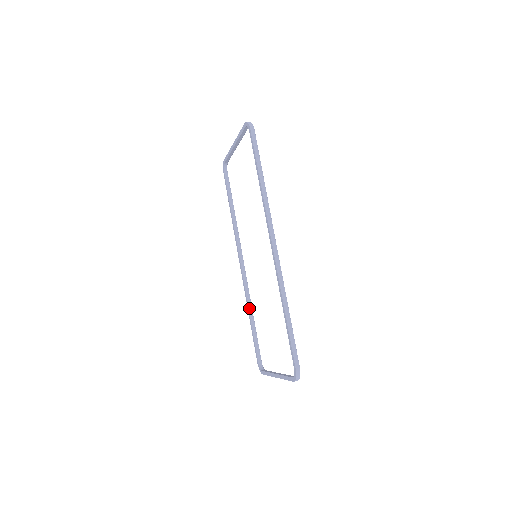
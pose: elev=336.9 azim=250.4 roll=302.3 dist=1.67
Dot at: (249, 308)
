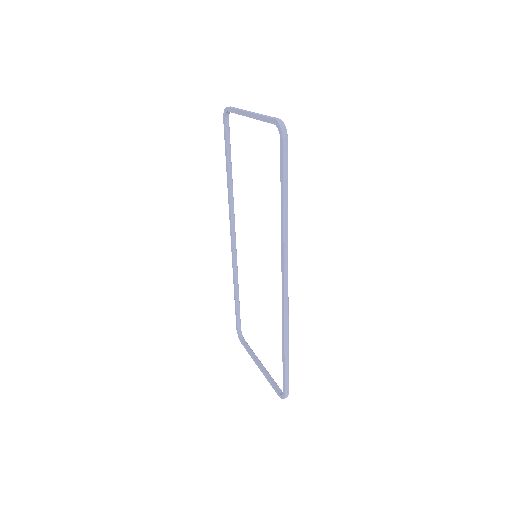
Dot at: (235, 280)
